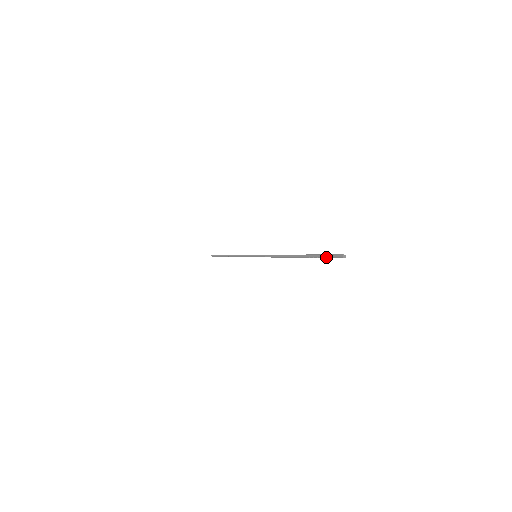
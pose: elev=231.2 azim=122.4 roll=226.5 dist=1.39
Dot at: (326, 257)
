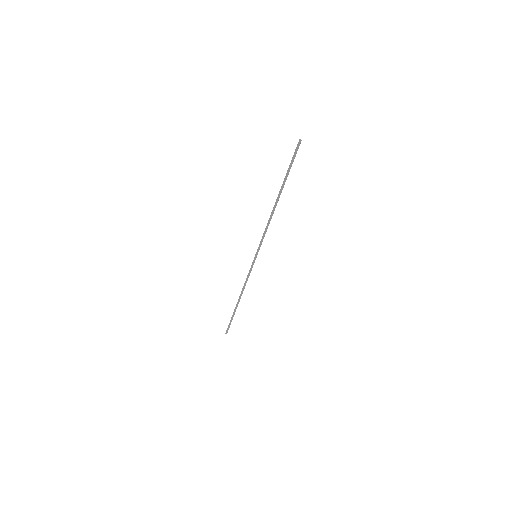
Dot at: (292, 160)
